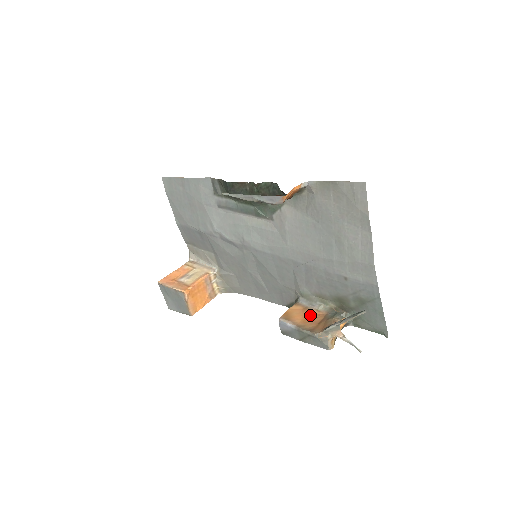
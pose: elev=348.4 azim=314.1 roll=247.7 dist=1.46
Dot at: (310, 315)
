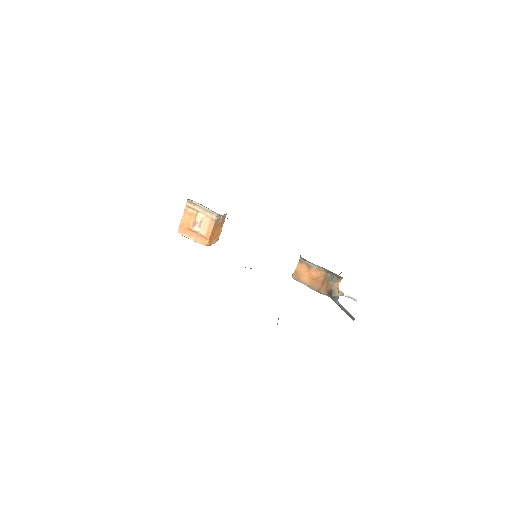
Dot at: (314, 275)
